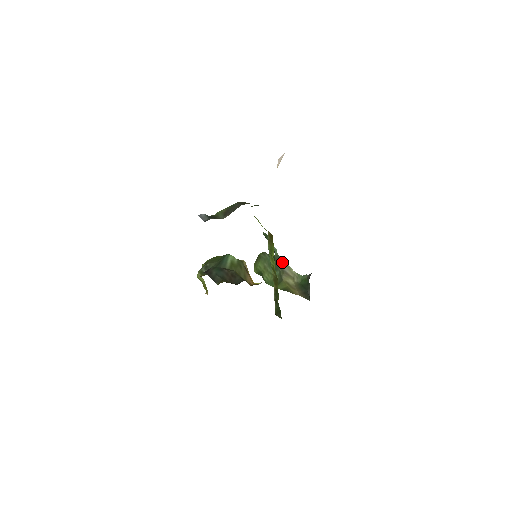
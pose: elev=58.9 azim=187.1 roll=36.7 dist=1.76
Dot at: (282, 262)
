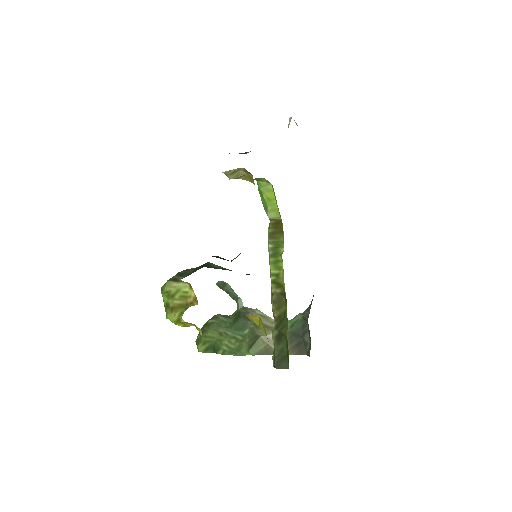
Dot at: (253, 313)
